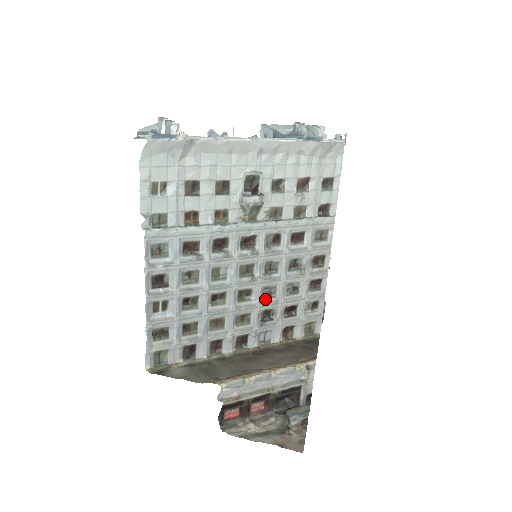
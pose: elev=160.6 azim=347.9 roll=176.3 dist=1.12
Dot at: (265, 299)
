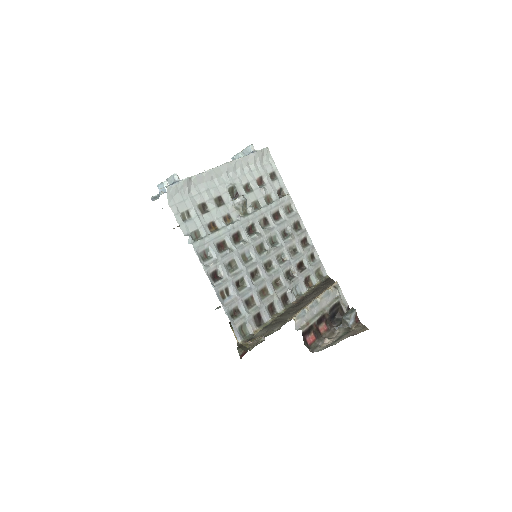
Dot at: (282, 264)
